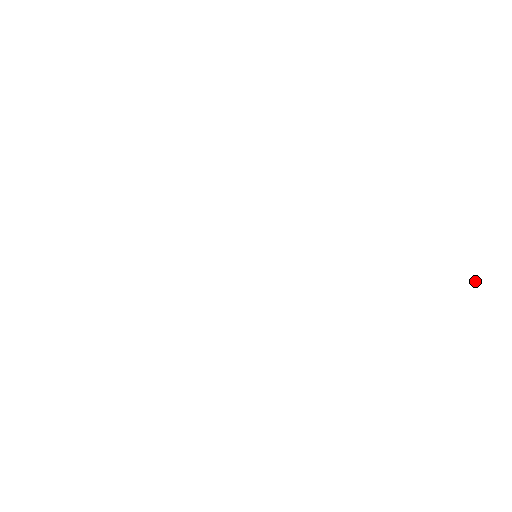
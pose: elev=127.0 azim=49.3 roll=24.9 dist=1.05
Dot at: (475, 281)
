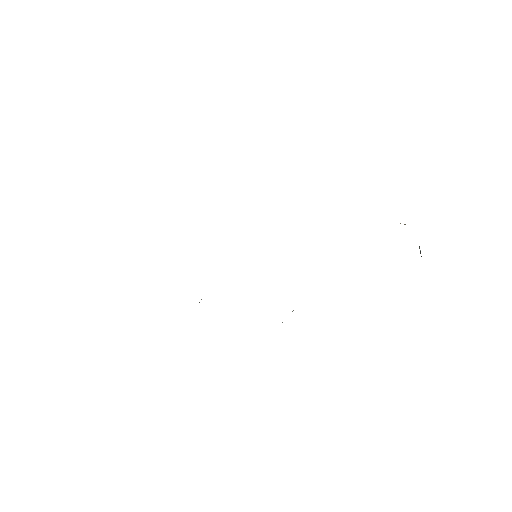
Dot at: (420, 250)
